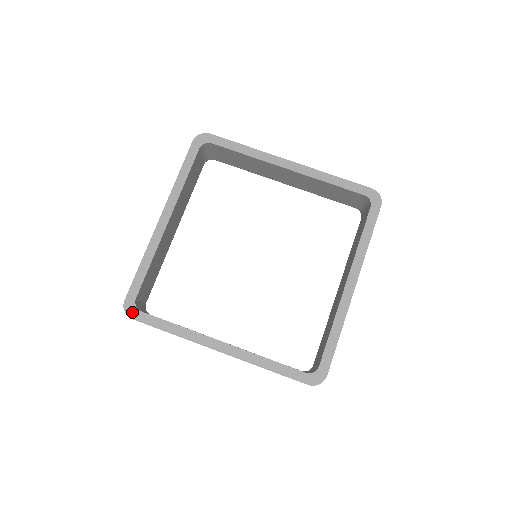
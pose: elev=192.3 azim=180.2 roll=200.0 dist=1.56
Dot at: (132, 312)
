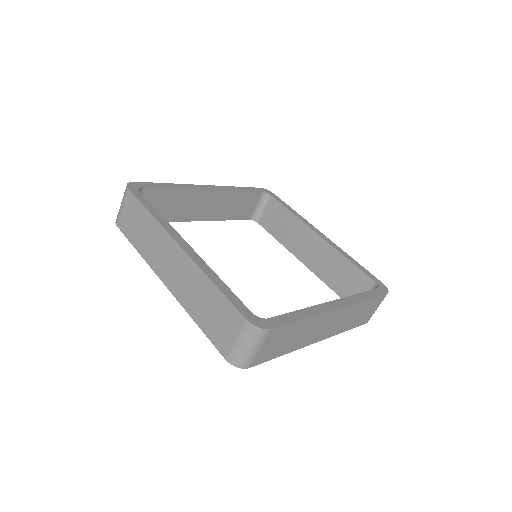
Dot at: (133, 187)
